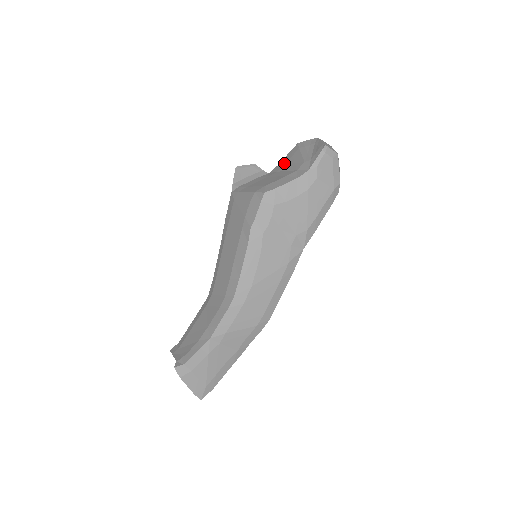
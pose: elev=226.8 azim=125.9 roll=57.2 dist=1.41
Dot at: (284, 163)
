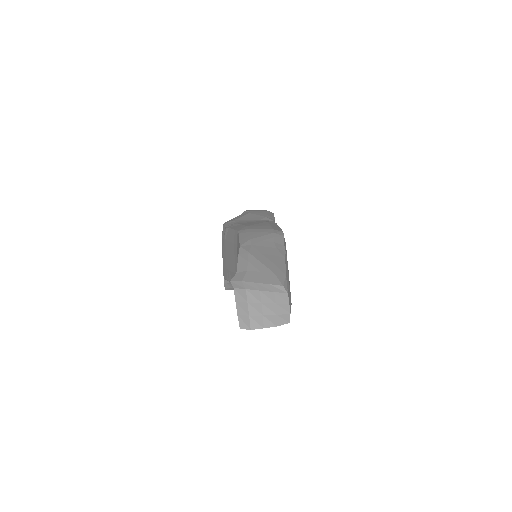
Dot at: occluded
